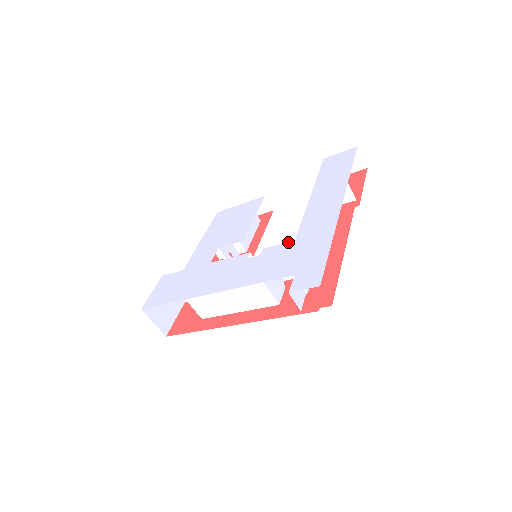
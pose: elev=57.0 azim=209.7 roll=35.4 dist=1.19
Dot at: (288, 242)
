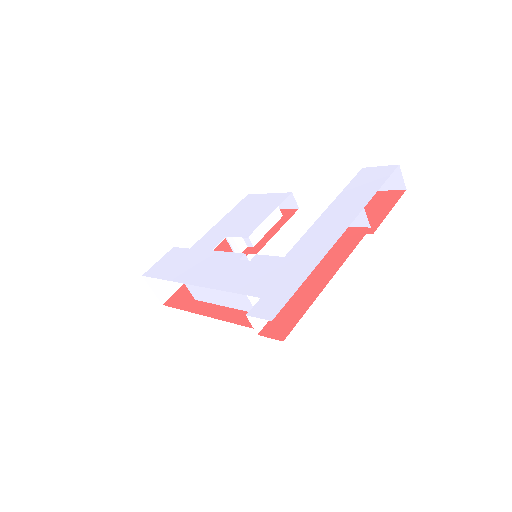
Dot at: (278, 257)
